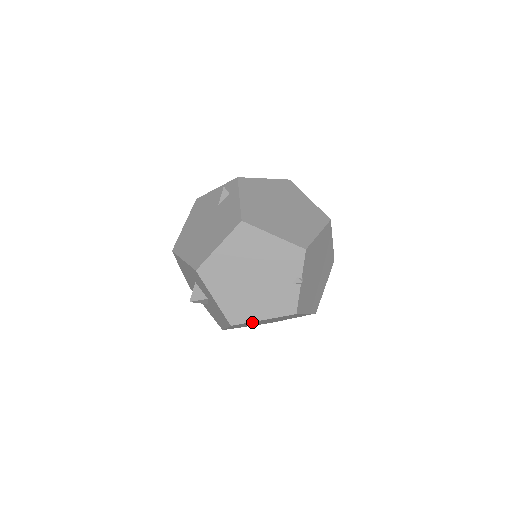
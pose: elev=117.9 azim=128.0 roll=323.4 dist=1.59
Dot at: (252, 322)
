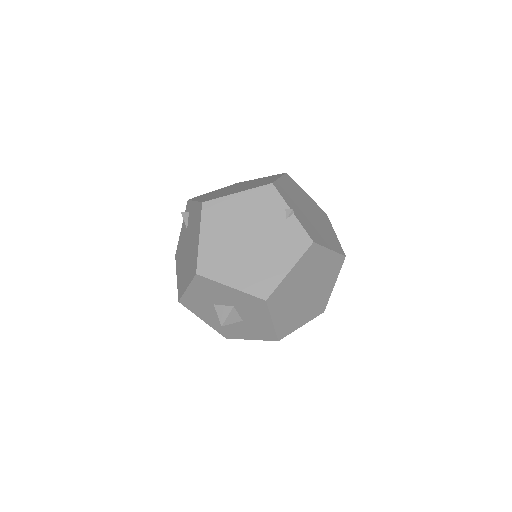
Dot at: (284, 286)
